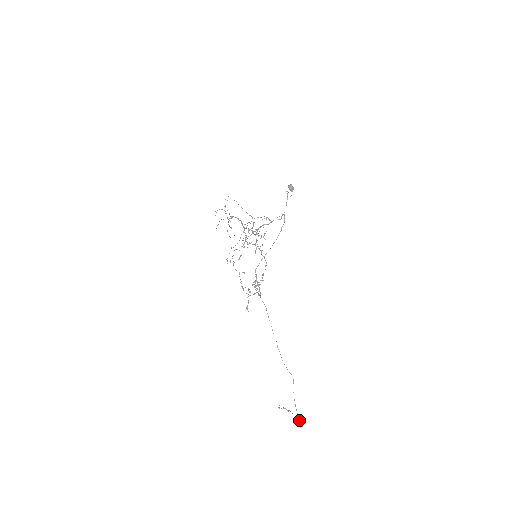
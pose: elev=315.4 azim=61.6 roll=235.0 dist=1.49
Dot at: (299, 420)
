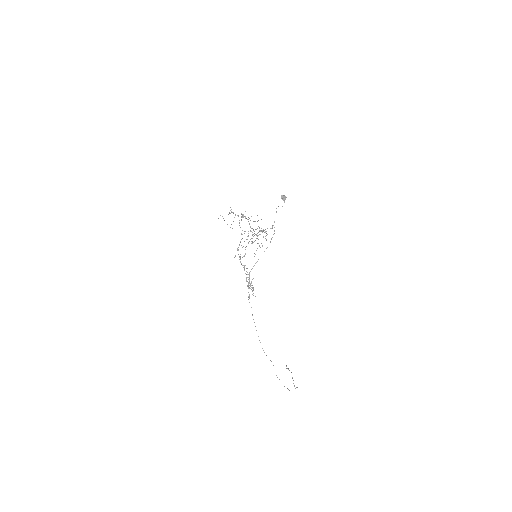
Dot at: occluded
